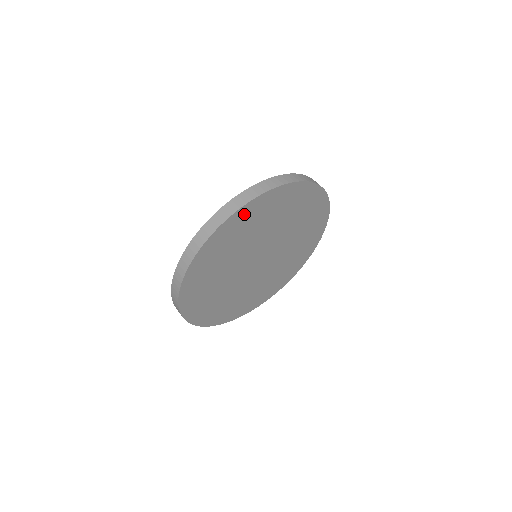
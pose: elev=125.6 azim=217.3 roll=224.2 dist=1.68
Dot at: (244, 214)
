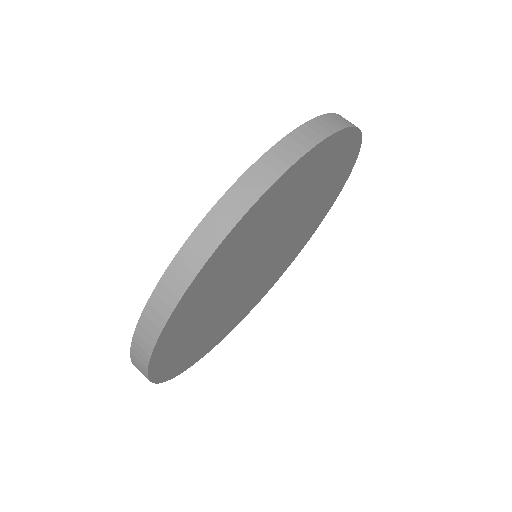
Dot at: (183, 309)
